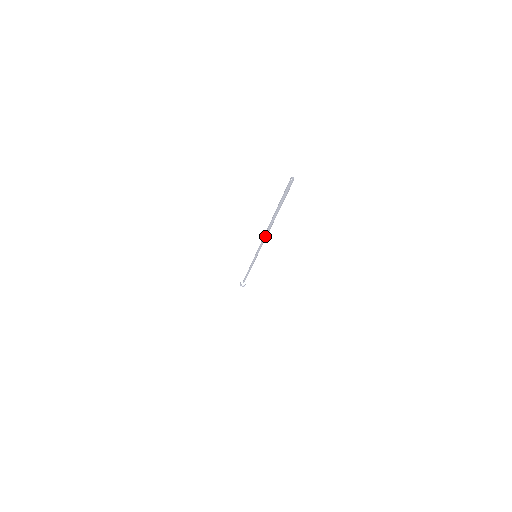
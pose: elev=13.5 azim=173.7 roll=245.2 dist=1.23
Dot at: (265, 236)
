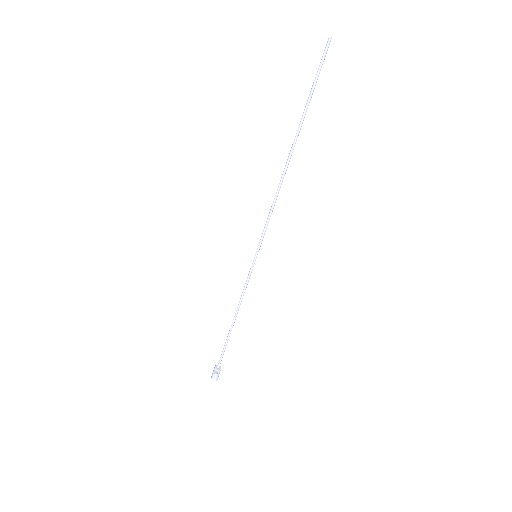
Dot at: (280, 184)
